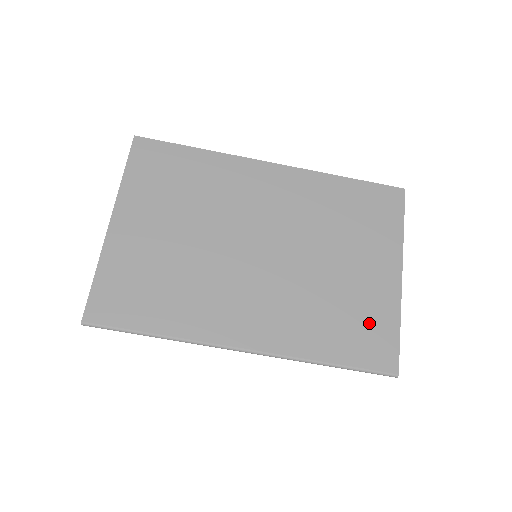
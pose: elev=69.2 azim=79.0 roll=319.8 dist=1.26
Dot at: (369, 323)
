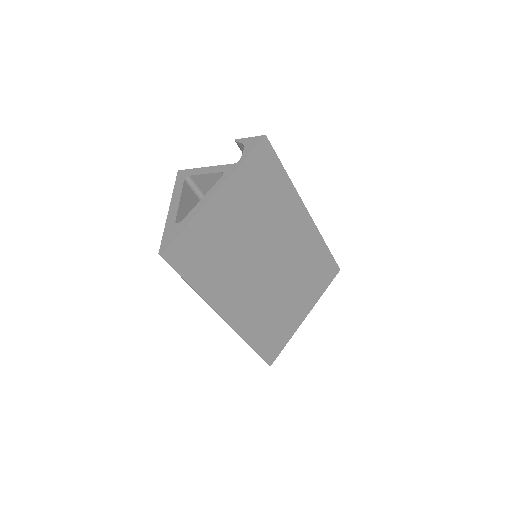
Dot at: (280, 334)
